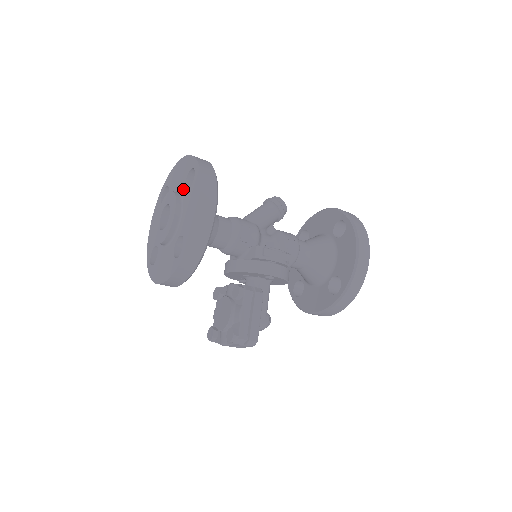
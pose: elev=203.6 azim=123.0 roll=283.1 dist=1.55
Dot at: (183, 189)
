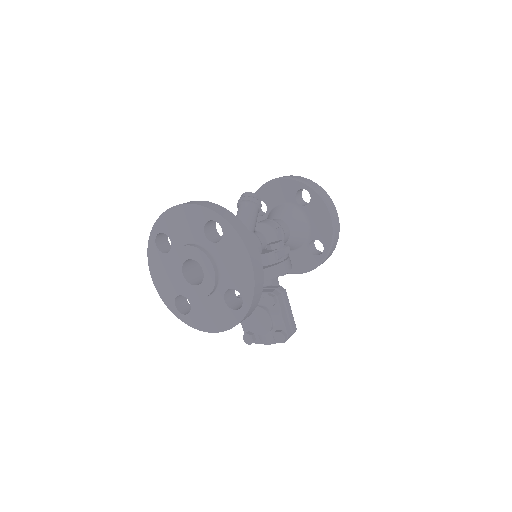
Dot at: (205, 241)
